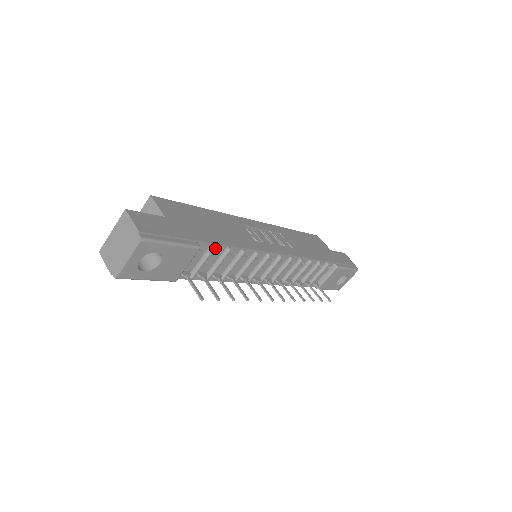
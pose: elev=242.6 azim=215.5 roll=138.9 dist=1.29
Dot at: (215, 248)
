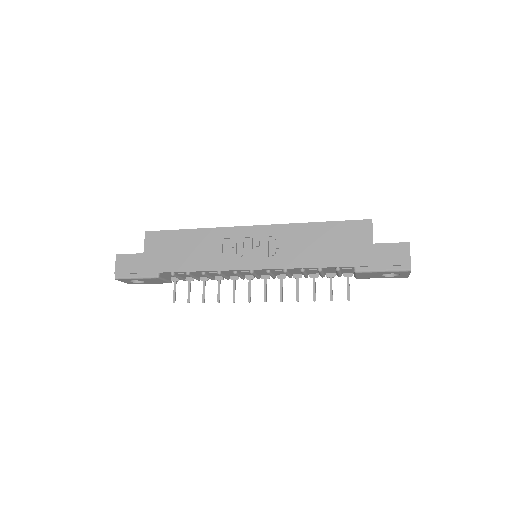
Dot at: (177, 272)
